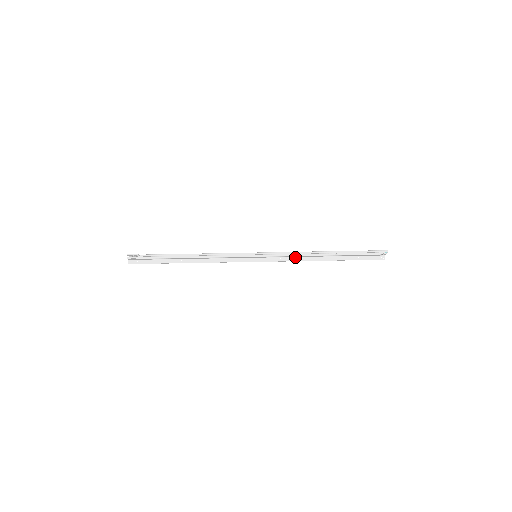
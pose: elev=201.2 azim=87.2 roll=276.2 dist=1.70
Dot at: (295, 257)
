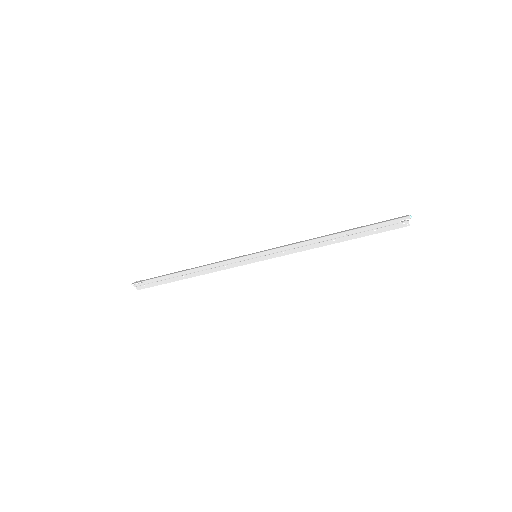
Dot at: (299, 247)
